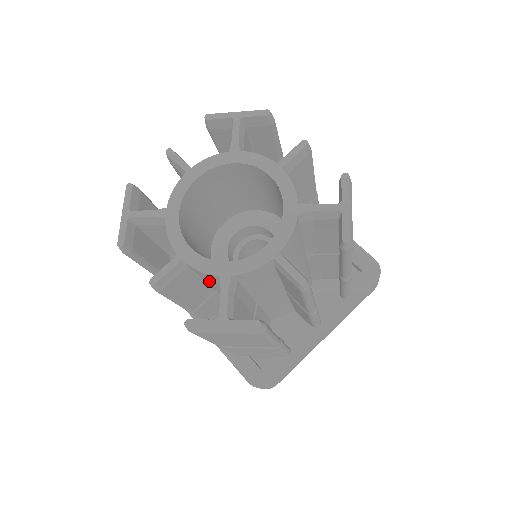
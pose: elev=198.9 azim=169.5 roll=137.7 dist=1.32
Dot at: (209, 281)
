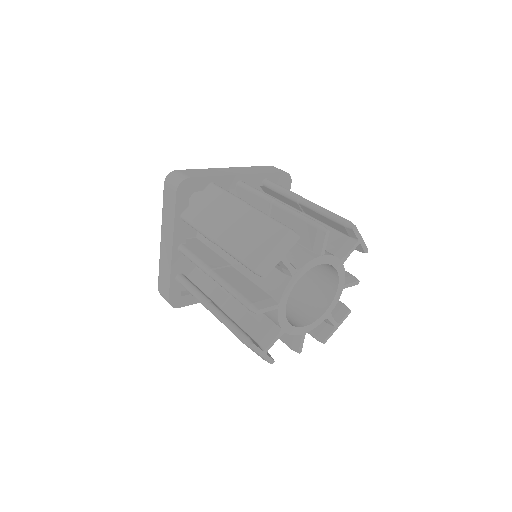
Dot at: occluded
